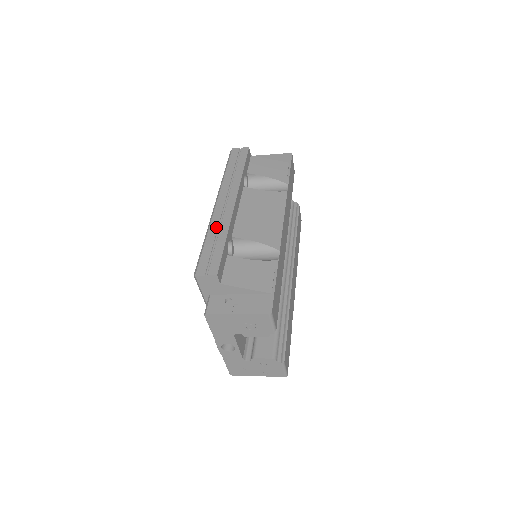
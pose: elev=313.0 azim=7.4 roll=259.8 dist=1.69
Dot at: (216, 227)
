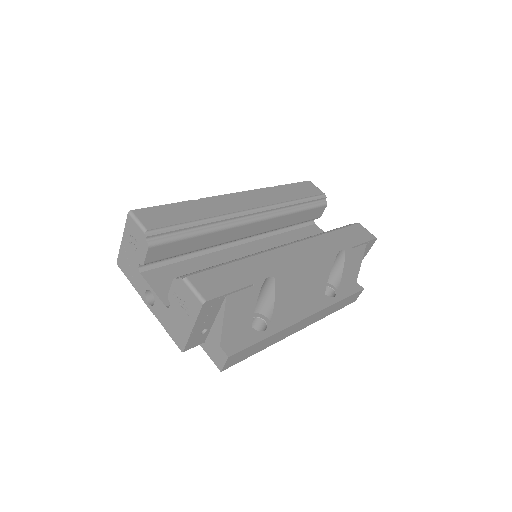
Dot at: occluded
